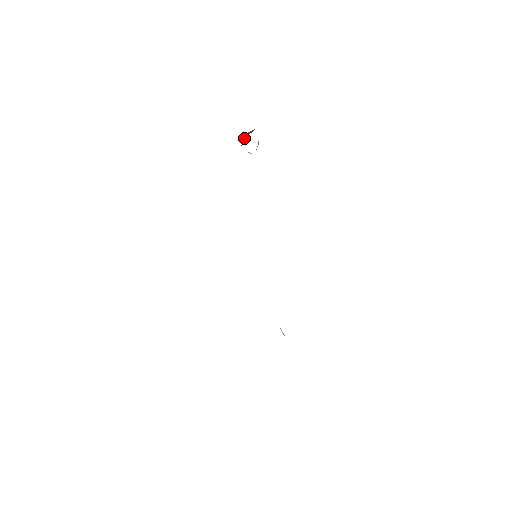
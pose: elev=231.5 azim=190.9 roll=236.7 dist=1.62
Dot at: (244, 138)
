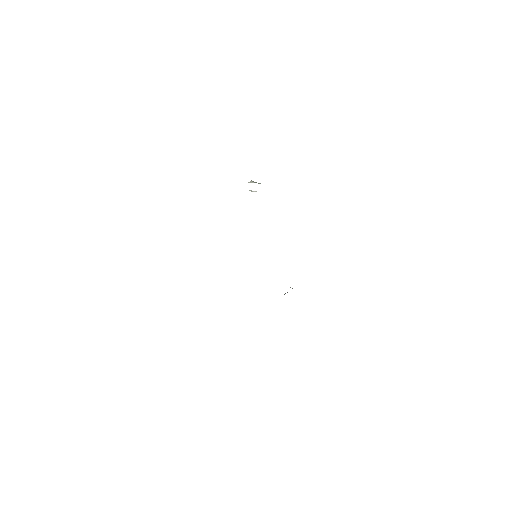
Dot at: occluded
